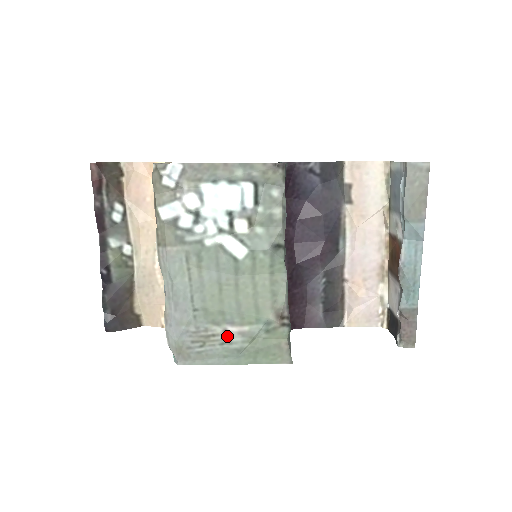
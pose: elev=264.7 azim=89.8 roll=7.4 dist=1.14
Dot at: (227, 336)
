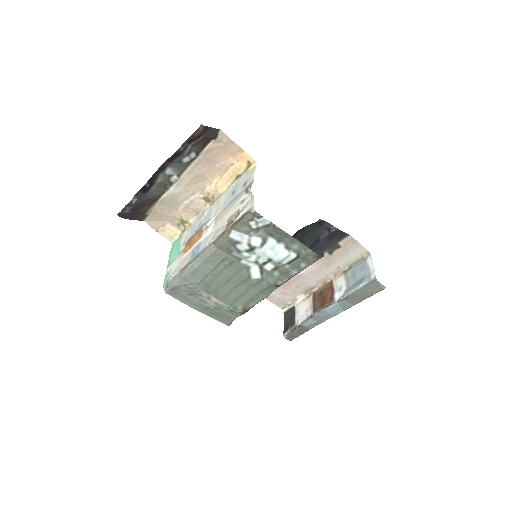
Dot at: (207, 300)
